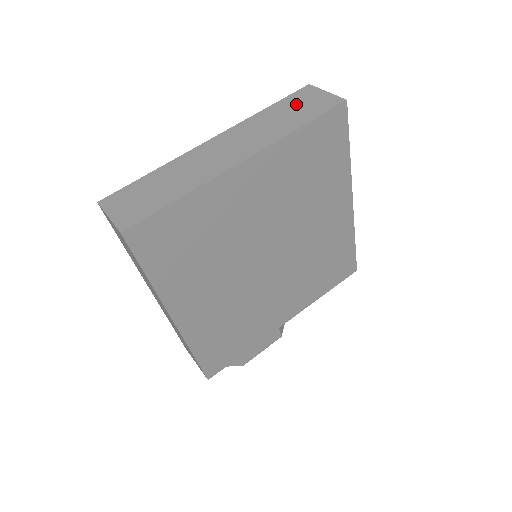
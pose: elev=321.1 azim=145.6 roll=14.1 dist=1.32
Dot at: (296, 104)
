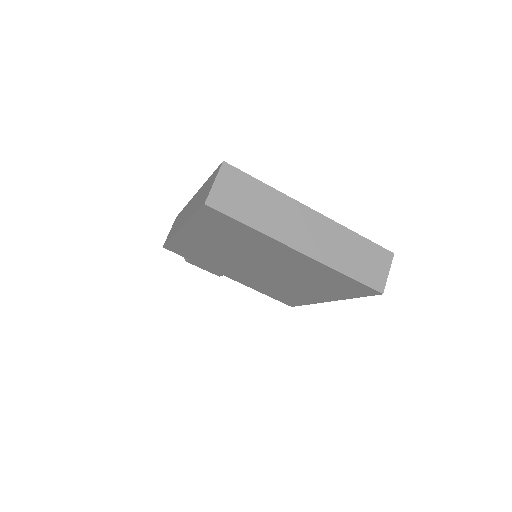
Dot at: (369, 257)
